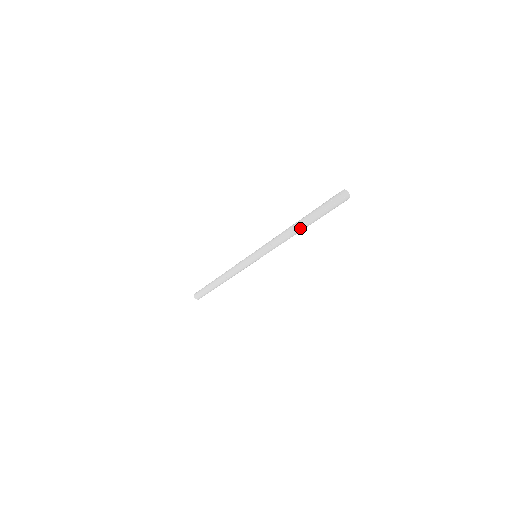
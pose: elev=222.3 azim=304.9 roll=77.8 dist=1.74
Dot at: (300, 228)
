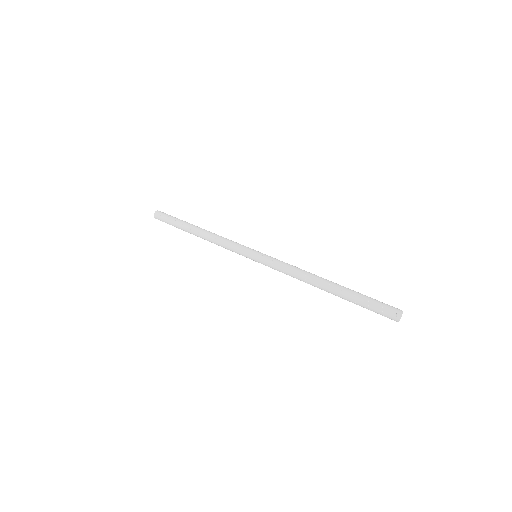
Dot at: (327, 289)
